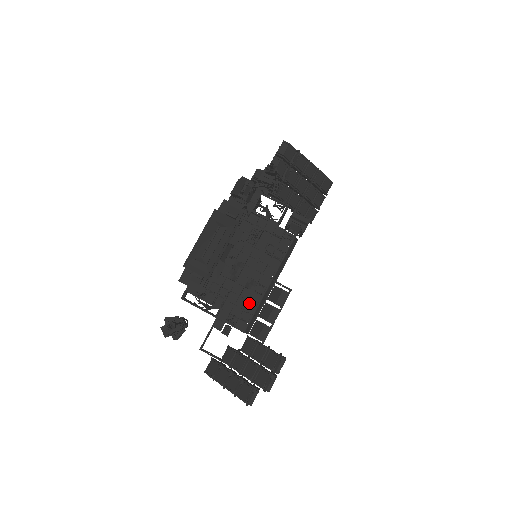
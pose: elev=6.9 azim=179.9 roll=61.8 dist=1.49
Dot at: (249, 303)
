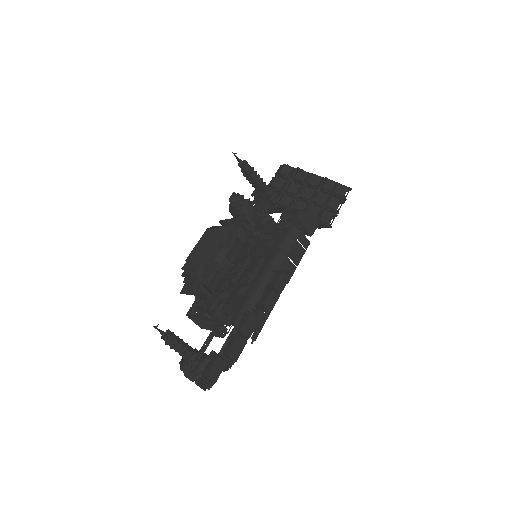
Dot at: (245, 297)
